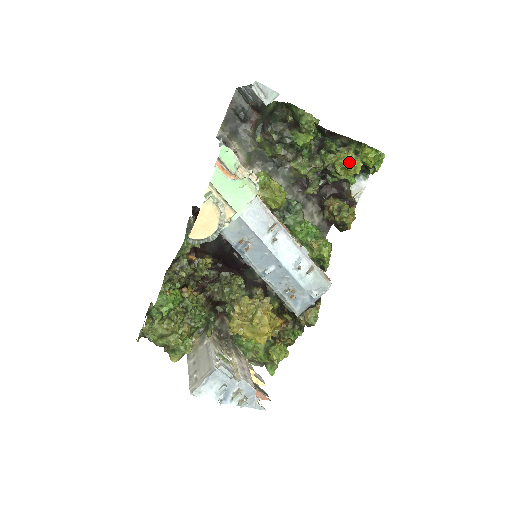
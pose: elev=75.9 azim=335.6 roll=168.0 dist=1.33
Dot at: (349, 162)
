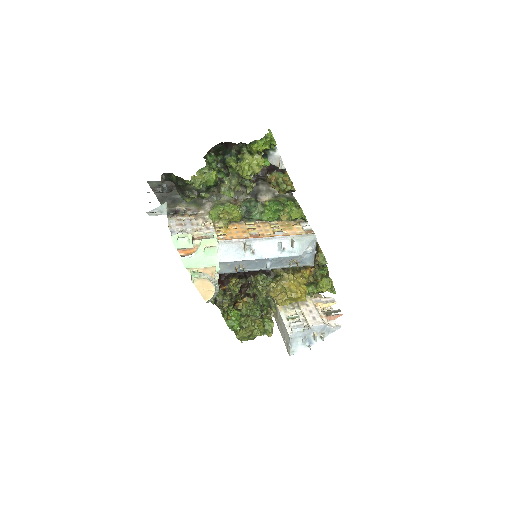
Dot at: (250, 167)
